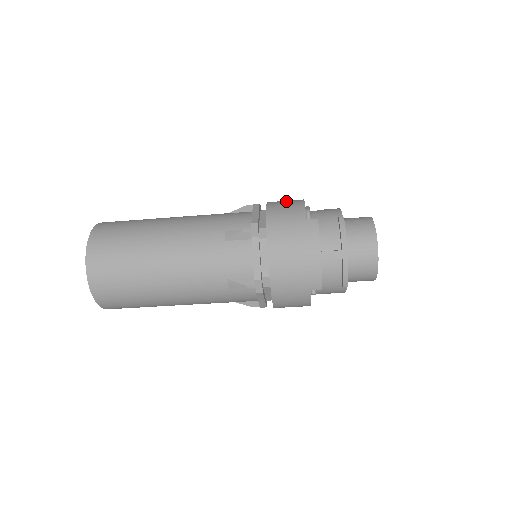
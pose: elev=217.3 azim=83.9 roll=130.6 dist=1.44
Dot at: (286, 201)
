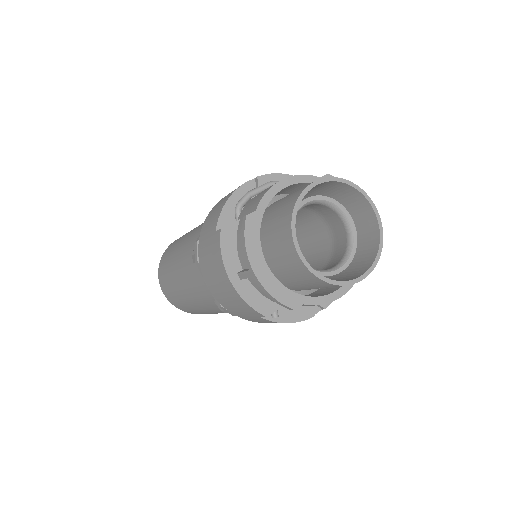
Dot at: occluded
